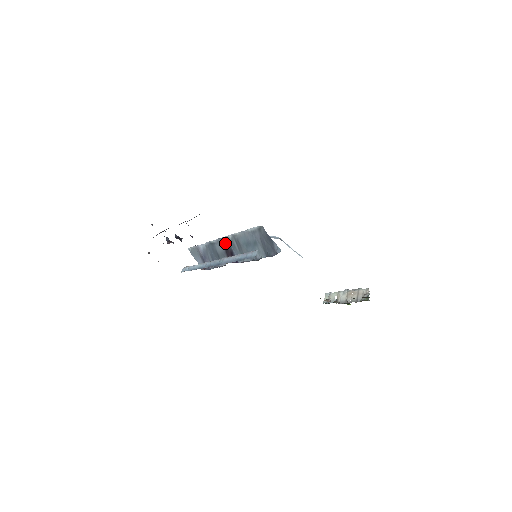
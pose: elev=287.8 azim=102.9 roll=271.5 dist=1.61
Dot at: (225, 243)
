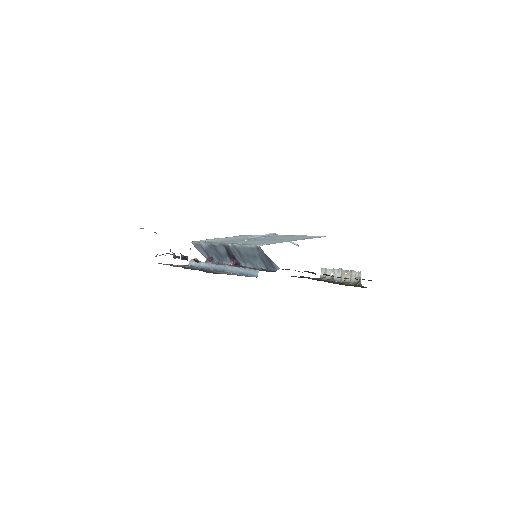
Dot at: (226, 249)
